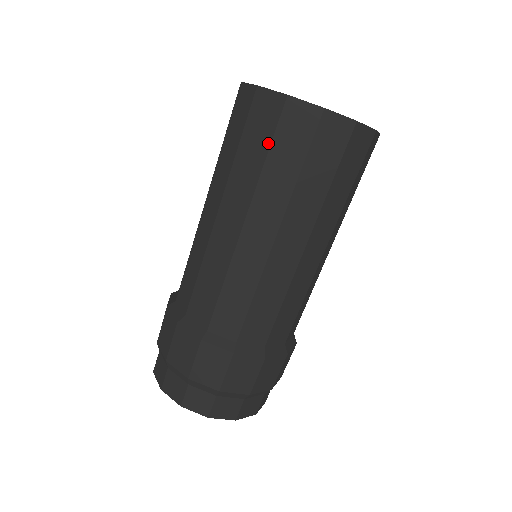
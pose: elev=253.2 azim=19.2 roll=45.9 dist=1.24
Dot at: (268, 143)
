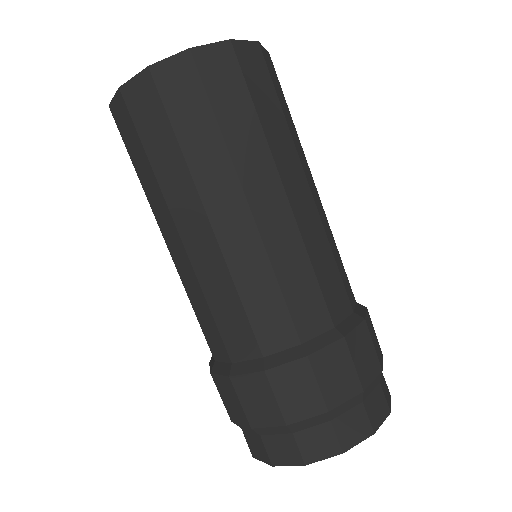
Dot at: (247, 95)
